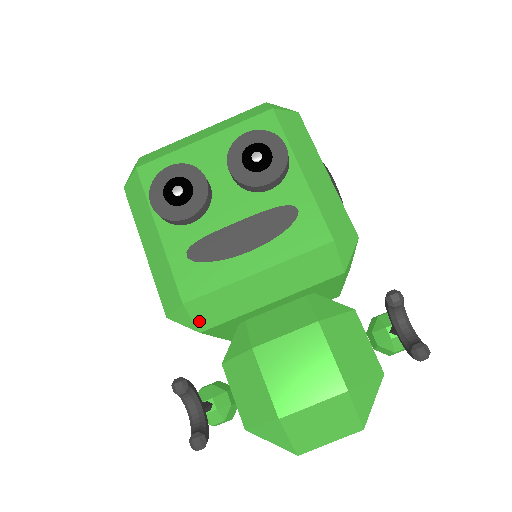
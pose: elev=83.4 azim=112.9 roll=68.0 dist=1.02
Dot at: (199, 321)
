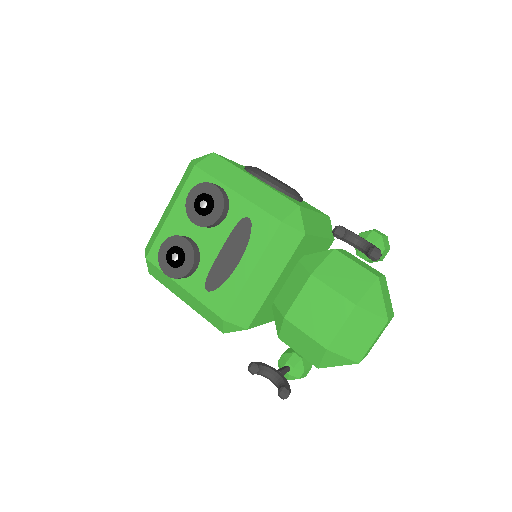
Dot at: (241, 323)
